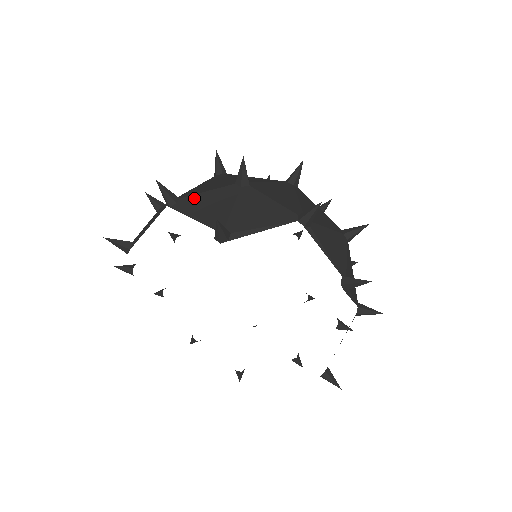
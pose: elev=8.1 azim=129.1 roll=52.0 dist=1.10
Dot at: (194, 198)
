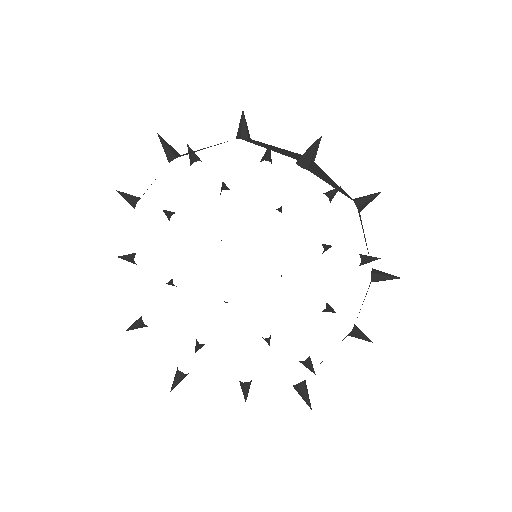
Dot at: (266, 144)
